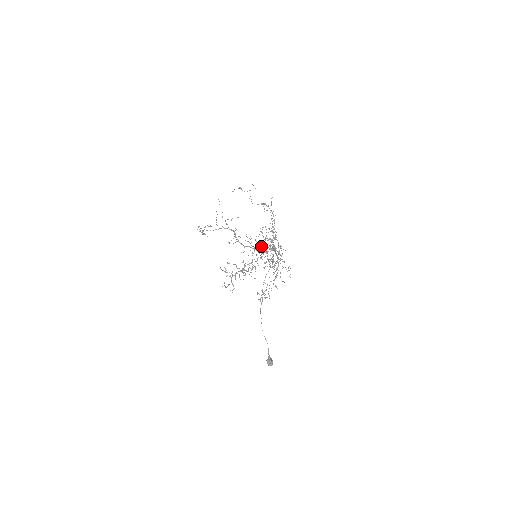
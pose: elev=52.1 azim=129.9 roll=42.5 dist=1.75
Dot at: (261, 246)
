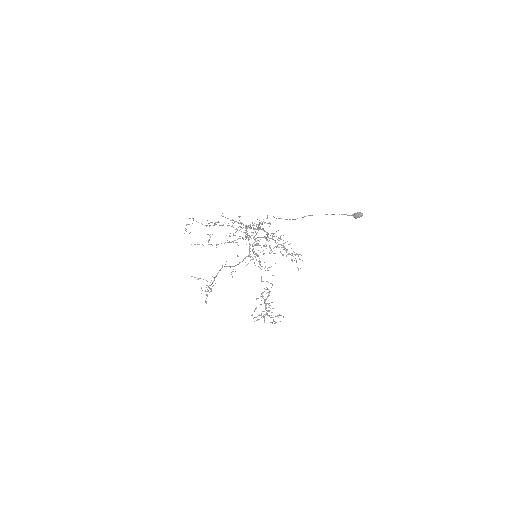
Dot at: (248, 235)
